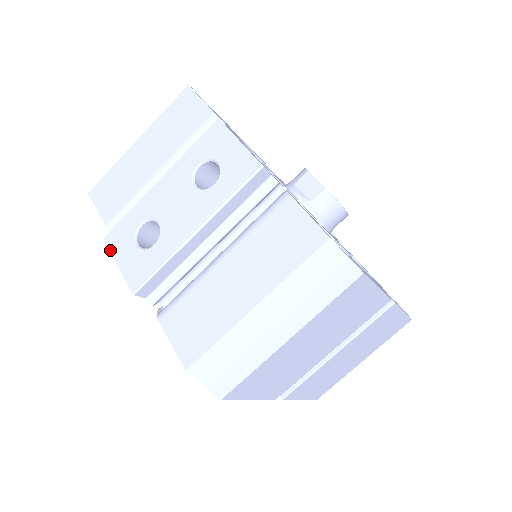
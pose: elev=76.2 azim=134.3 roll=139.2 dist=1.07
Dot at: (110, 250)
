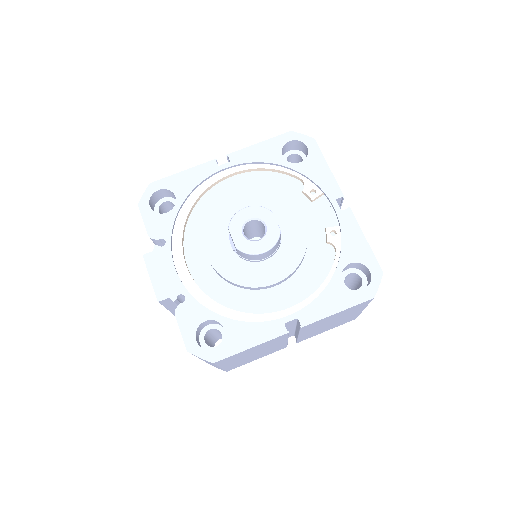
Dot at: occluded
